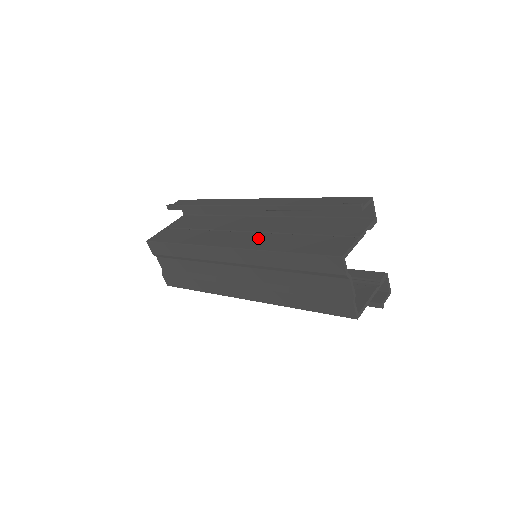
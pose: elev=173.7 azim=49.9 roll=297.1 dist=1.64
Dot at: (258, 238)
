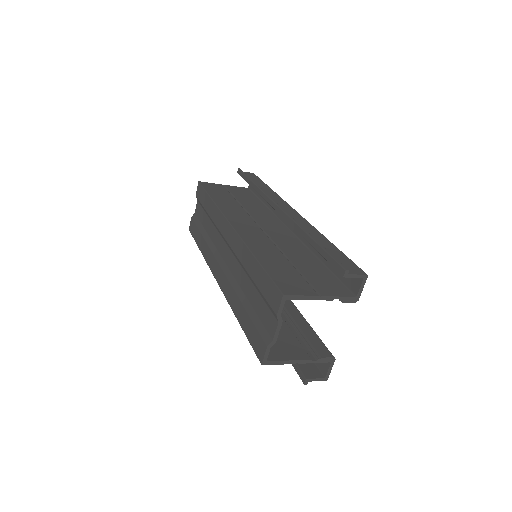
Dot at: (259, 237)
